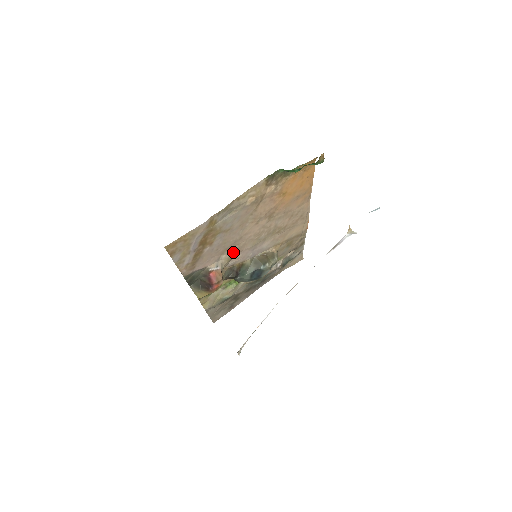
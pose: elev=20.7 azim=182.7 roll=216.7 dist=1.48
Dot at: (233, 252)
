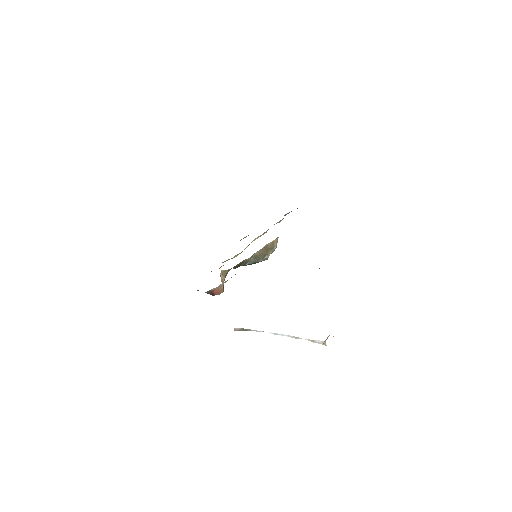
Dot at: occluded
